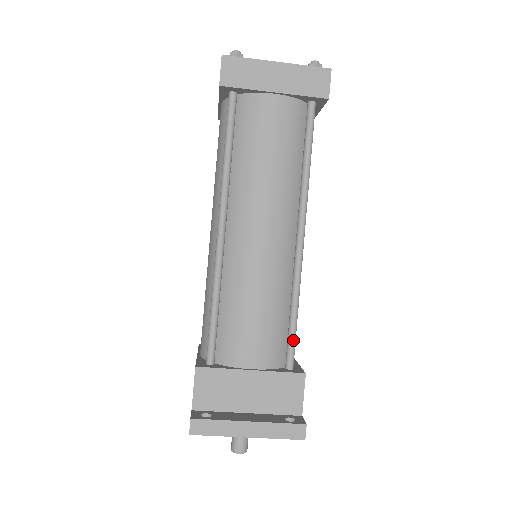
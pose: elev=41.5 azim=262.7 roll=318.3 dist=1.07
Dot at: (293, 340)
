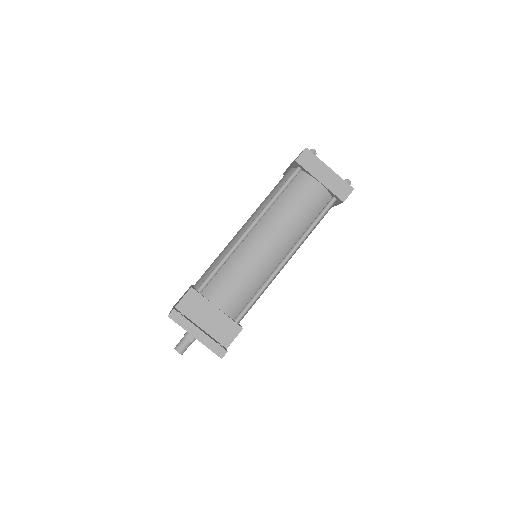
Dot at: (248, 308)
